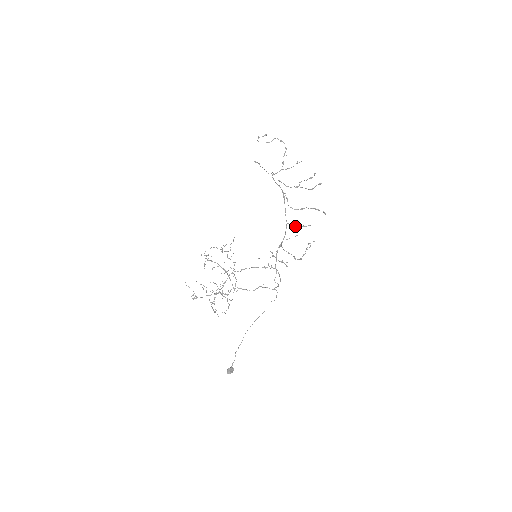
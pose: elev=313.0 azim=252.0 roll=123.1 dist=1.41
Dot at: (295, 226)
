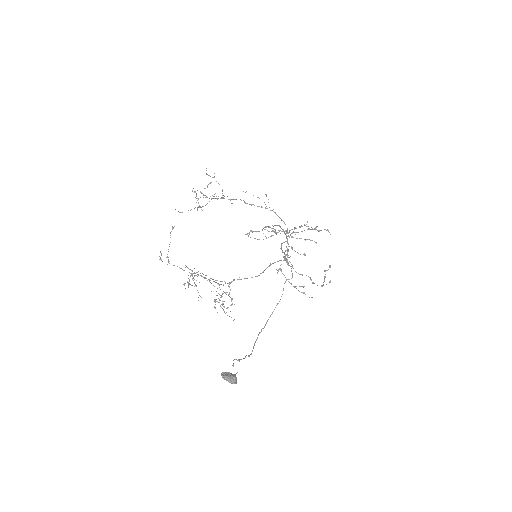
Dot at: occluded
